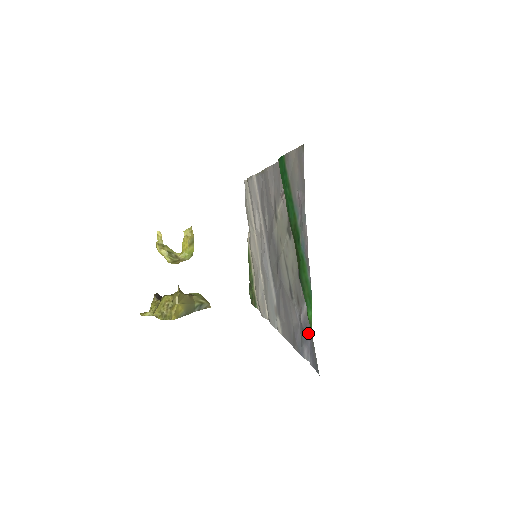
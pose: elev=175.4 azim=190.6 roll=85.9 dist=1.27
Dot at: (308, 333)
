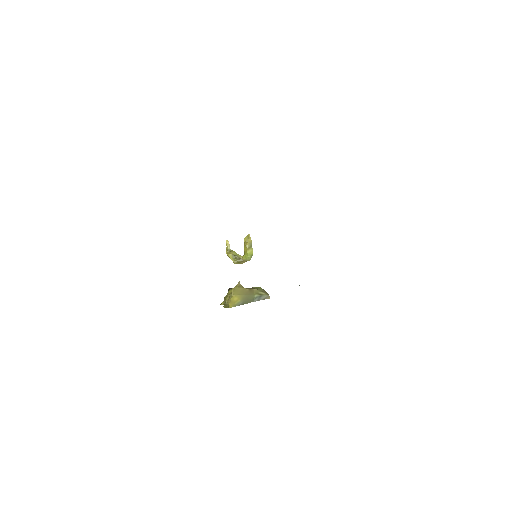
Dot at: occluded
